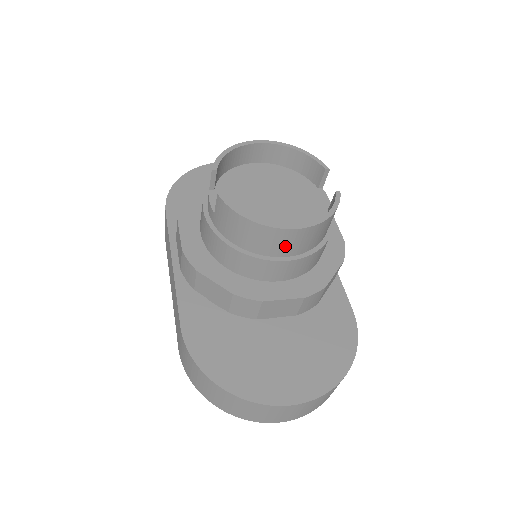
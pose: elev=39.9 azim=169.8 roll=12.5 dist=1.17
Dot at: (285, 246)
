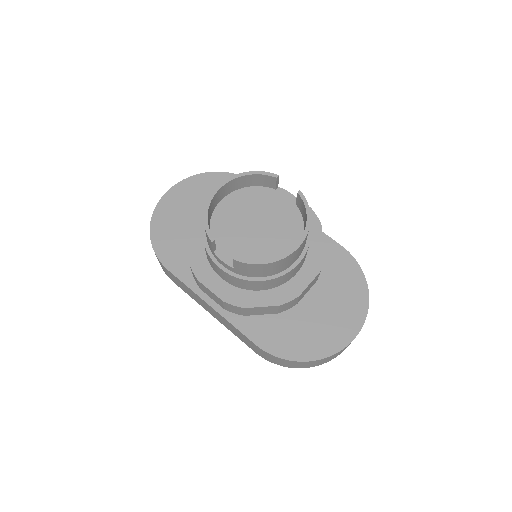
Dot at: (295, 257)
